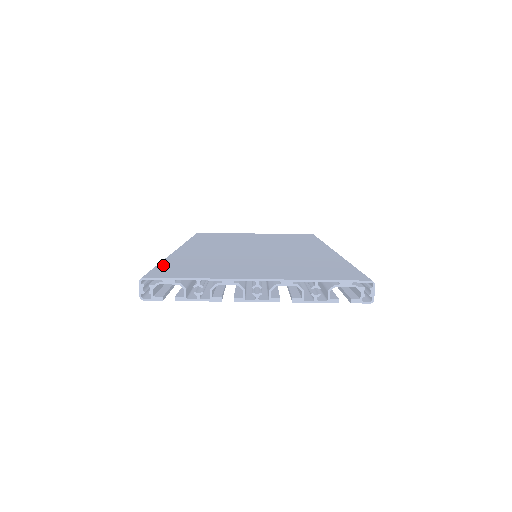
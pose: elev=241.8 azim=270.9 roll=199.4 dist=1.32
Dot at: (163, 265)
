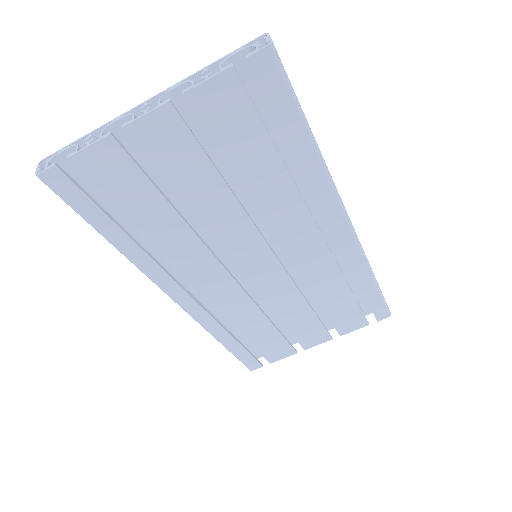
Dot at: occluded
